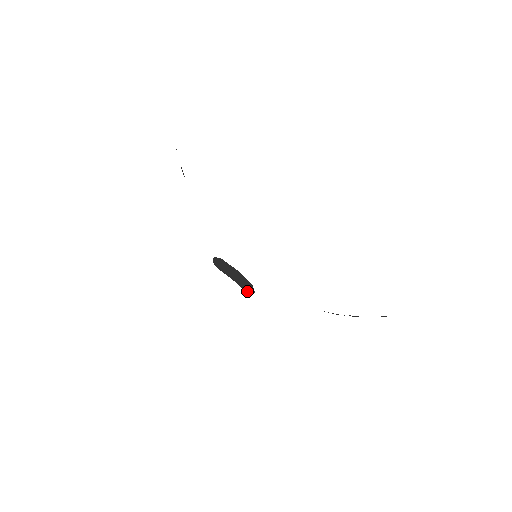
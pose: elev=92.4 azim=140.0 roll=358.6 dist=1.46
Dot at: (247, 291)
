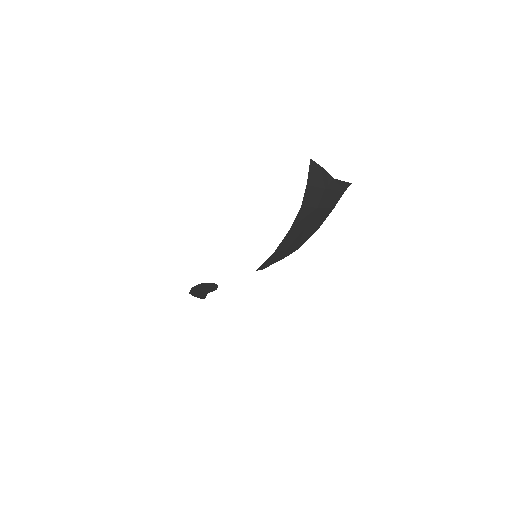
Dot at: (216, 288)
